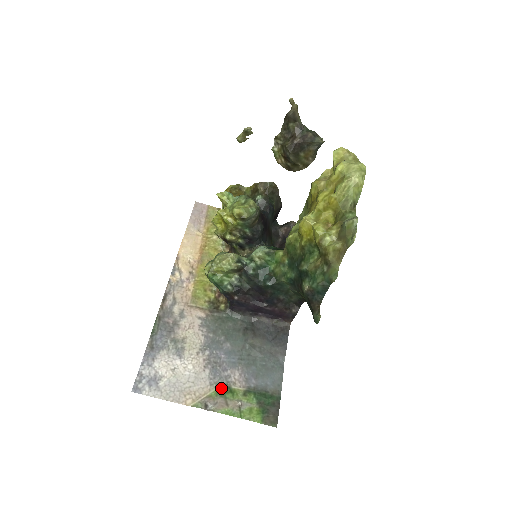
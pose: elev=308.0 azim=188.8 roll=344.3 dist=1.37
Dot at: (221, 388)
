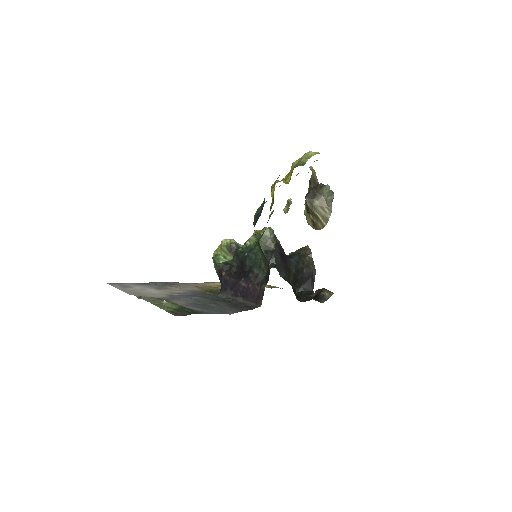
Dot at: occluded
